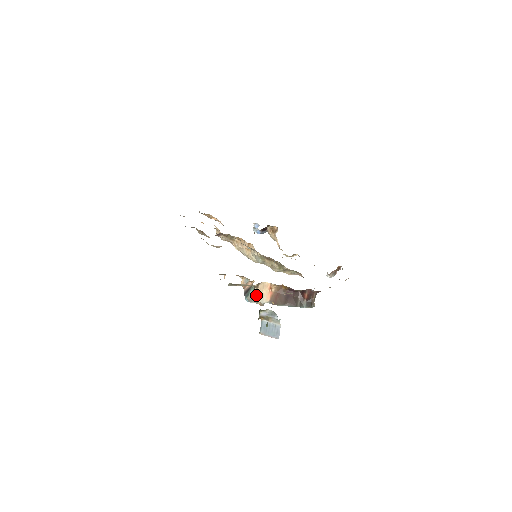
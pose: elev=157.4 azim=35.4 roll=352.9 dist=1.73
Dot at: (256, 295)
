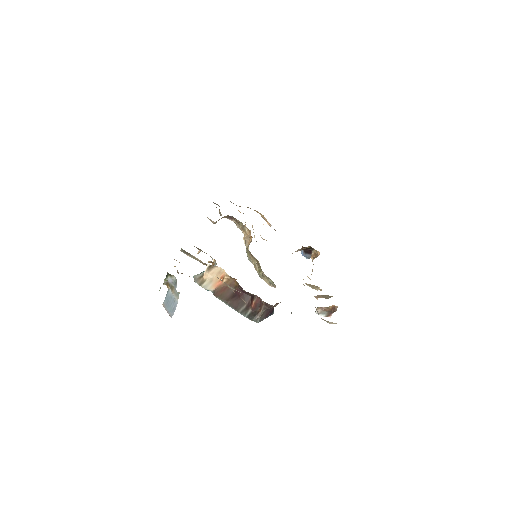
Dot at: (205, 277)
